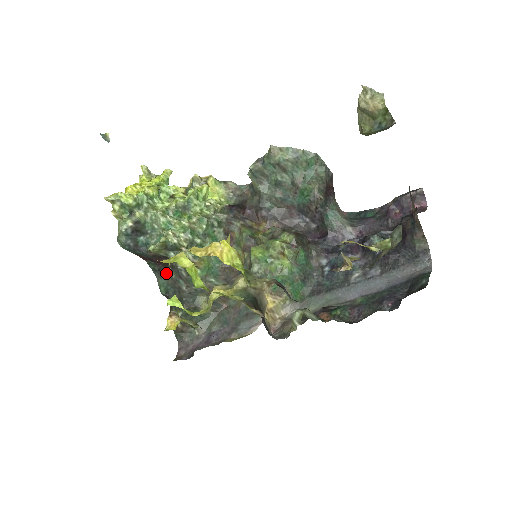
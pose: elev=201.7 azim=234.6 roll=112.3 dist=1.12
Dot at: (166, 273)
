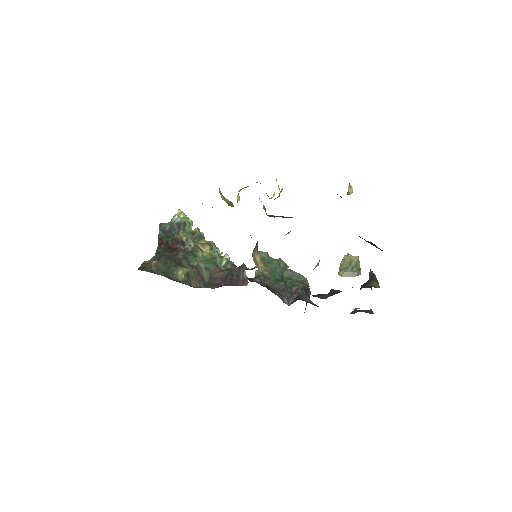
Dot at: occluded
